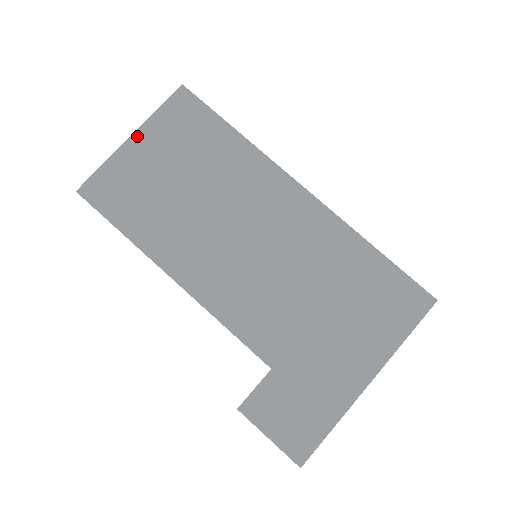
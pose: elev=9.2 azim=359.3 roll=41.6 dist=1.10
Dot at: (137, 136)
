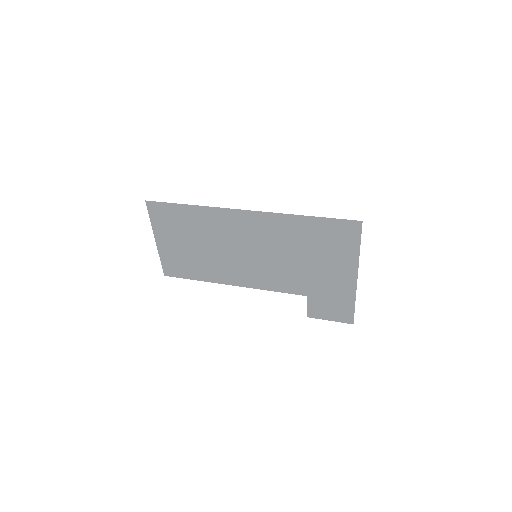
Dot at: (157, 238)
